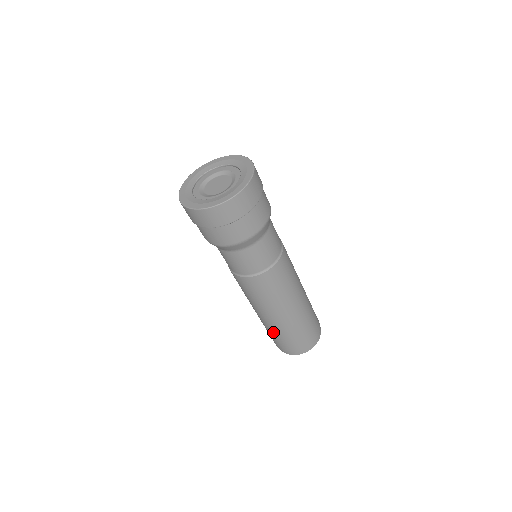
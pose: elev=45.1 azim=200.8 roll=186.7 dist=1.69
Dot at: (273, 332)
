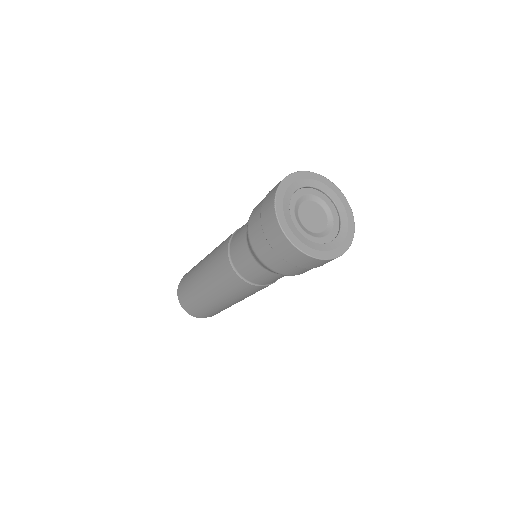
Dot at: (211, 309)
